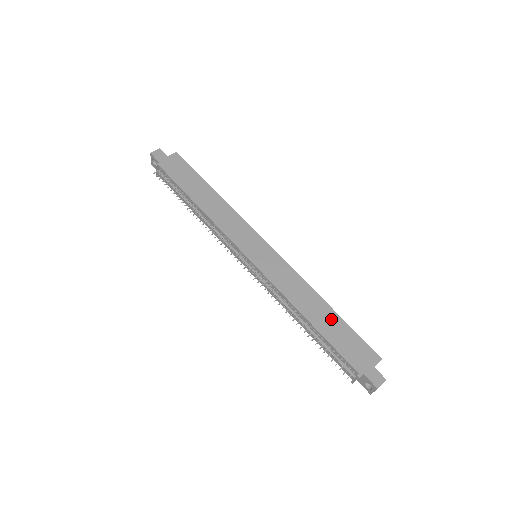
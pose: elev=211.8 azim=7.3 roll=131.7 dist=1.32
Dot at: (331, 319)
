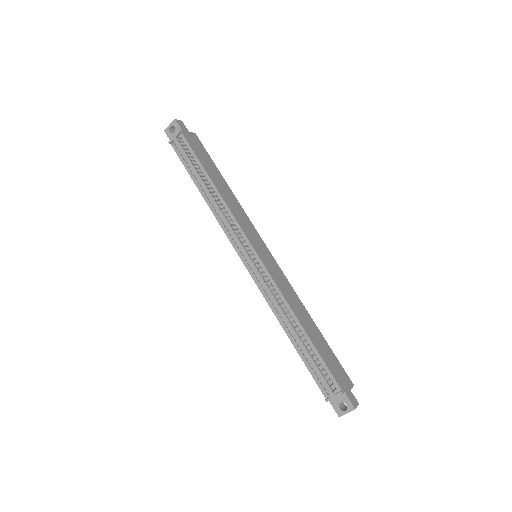
Dot at: (318, 335)
